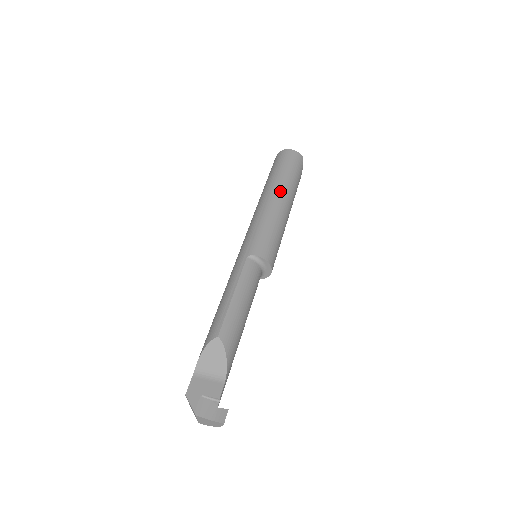
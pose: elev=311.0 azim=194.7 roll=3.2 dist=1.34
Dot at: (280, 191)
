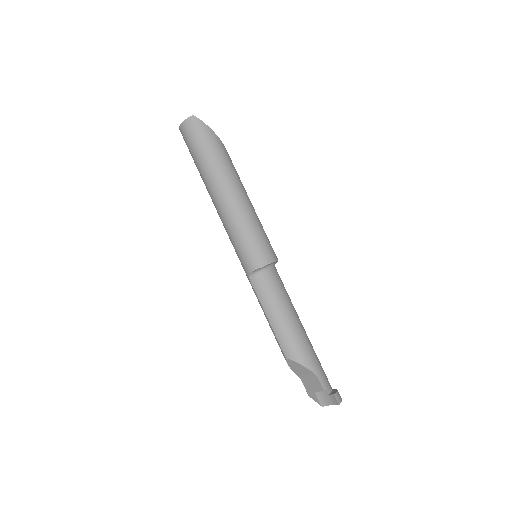
Dot at: (213, 187)
